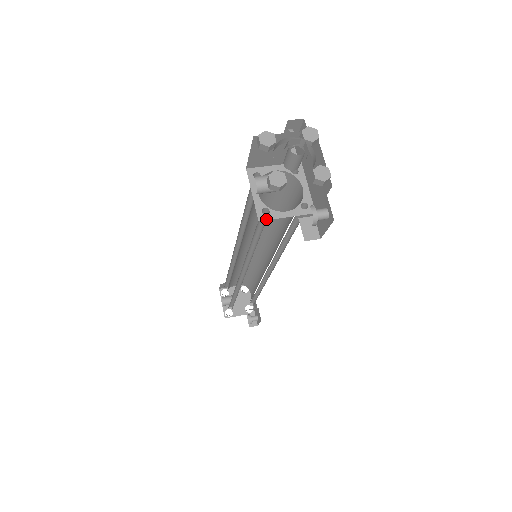
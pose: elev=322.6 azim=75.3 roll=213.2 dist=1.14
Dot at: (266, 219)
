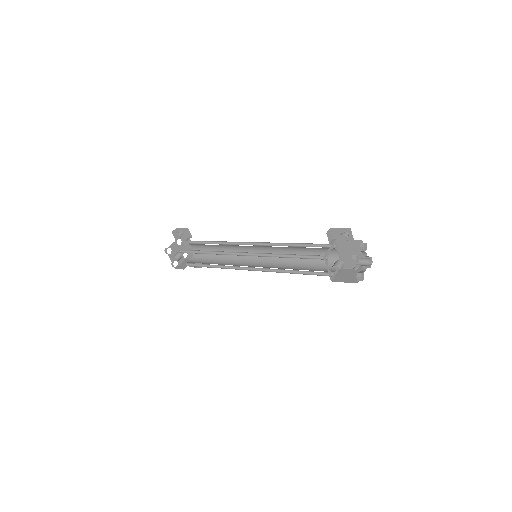
Dot at: (332, 278)
